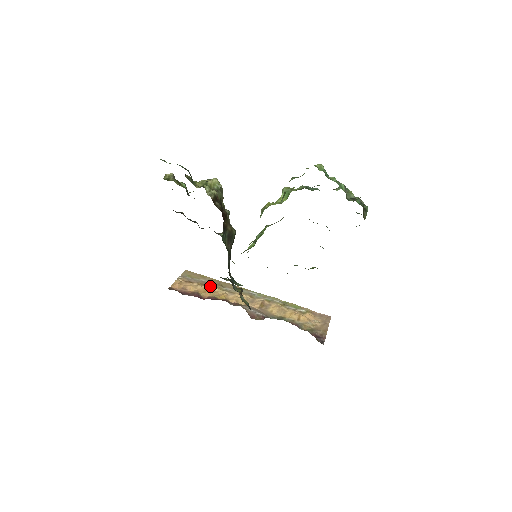
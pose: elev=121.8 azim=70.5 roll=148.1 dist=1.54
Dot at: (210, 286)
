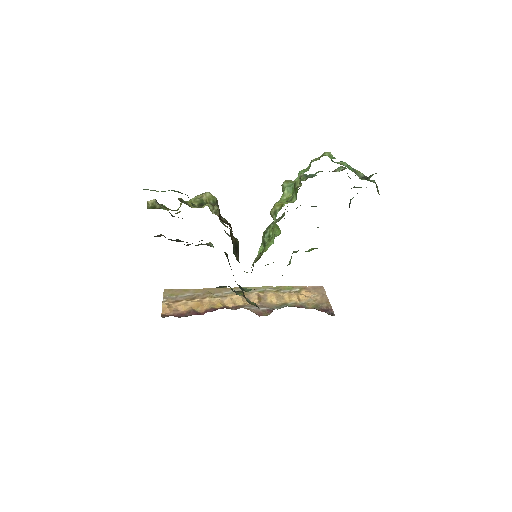
Dot at: (199, 298)
